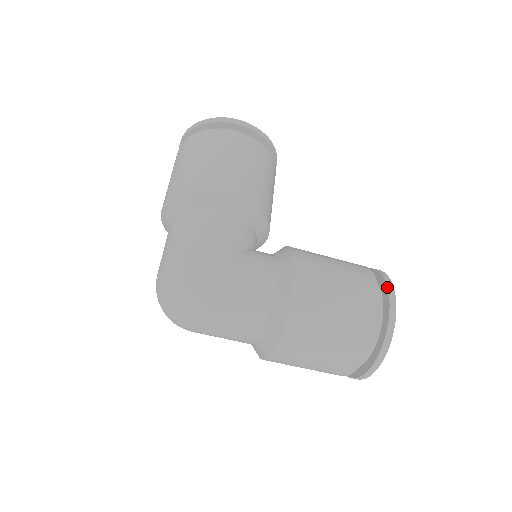
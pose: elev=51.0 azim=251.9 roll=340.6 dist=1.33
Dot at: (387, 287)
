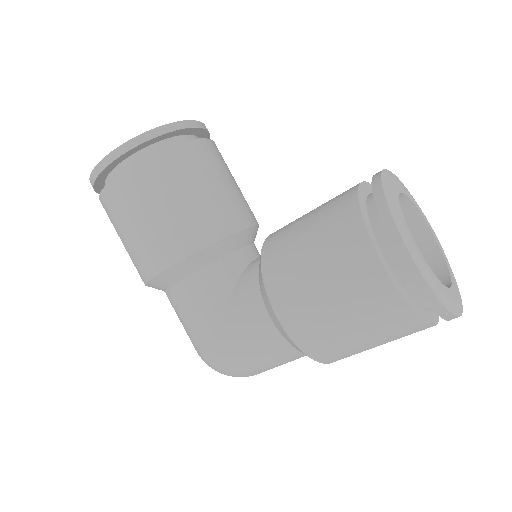
Dot at: occluded
